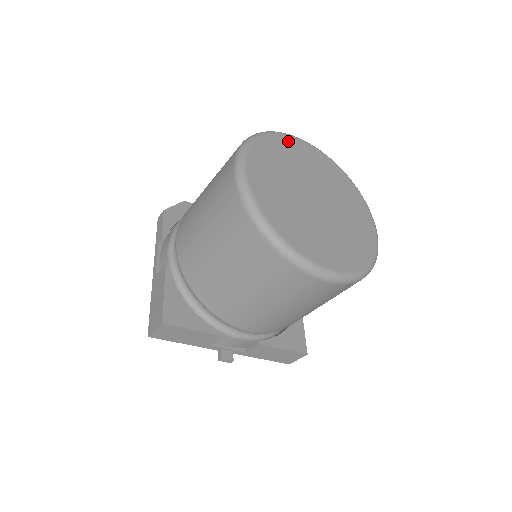
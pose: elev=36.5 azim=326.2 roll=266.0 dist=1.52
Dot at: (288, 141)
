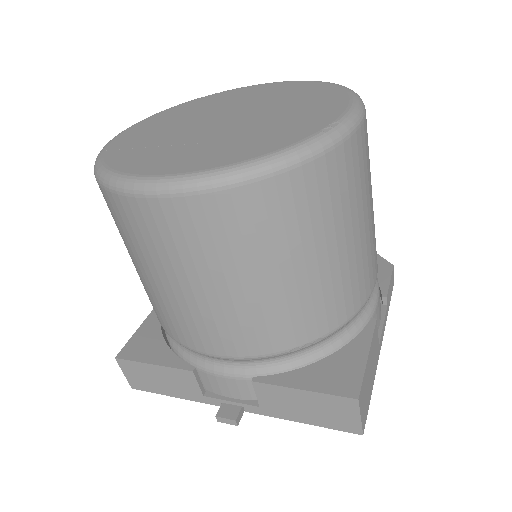
Dot at: (230, 92)
